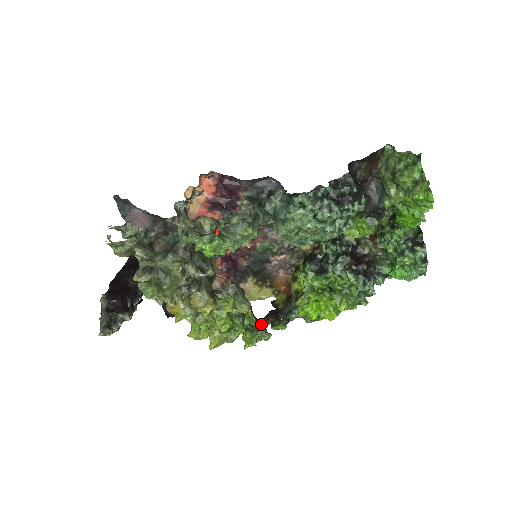
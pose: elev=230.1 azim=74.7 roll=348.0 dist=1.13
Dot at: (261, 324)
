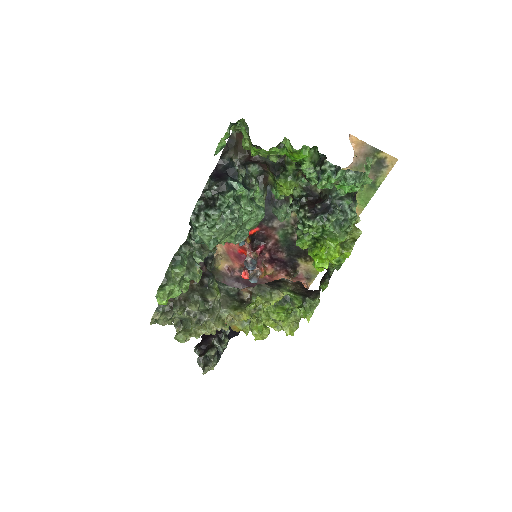
Dot at: (312, 294)
